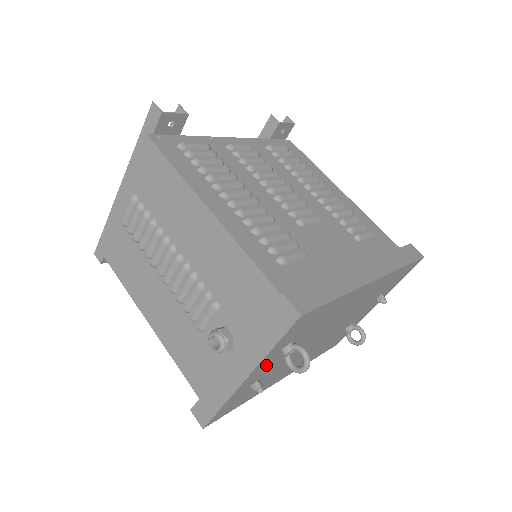
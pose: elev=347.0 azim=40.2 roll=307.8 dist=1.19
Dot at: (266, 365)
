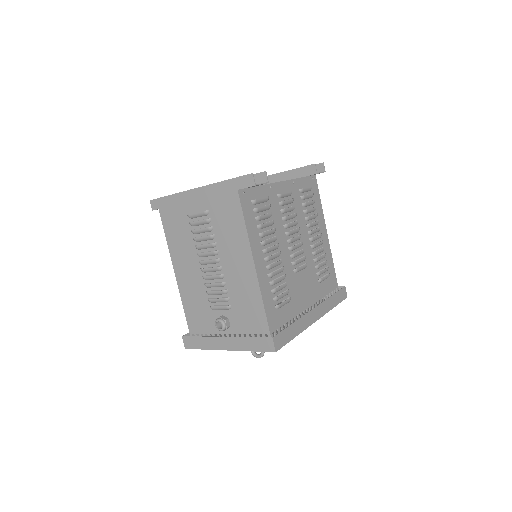
Dot at: occluded
